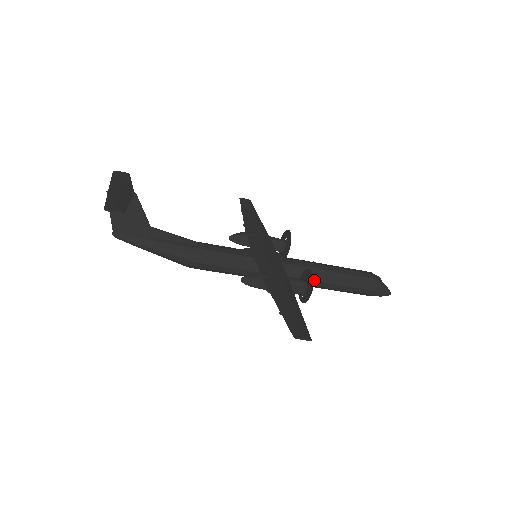
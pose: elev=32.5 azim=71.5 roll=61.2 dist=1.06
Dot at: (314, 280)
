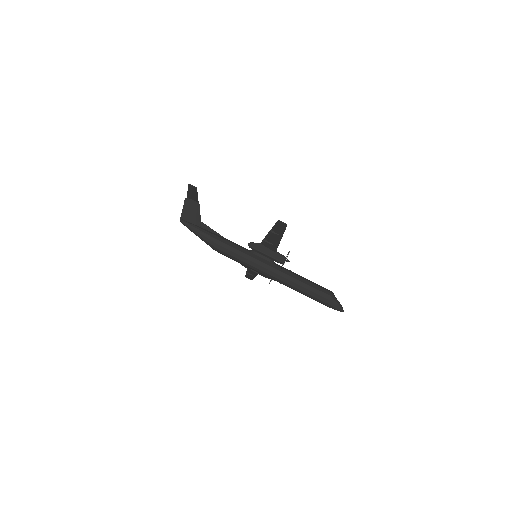
Dot at: (291, 276)
